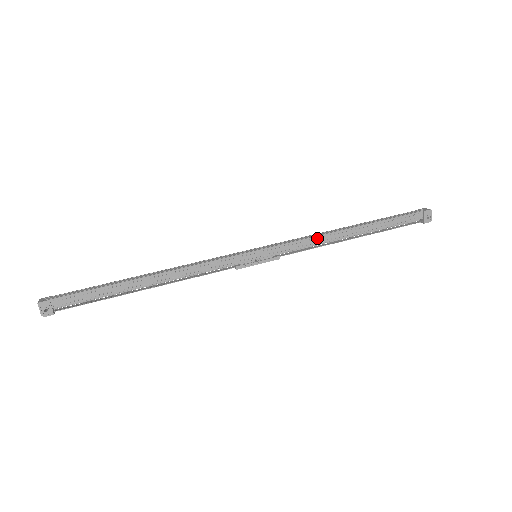
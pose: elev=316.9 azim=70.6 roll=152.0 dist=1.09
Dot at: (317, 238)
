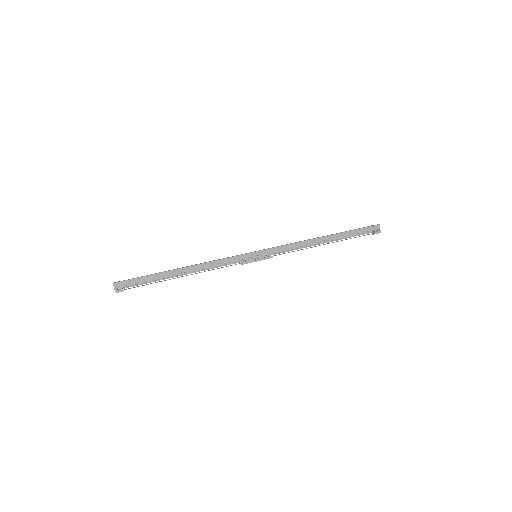
Dot at: (298, 244)
